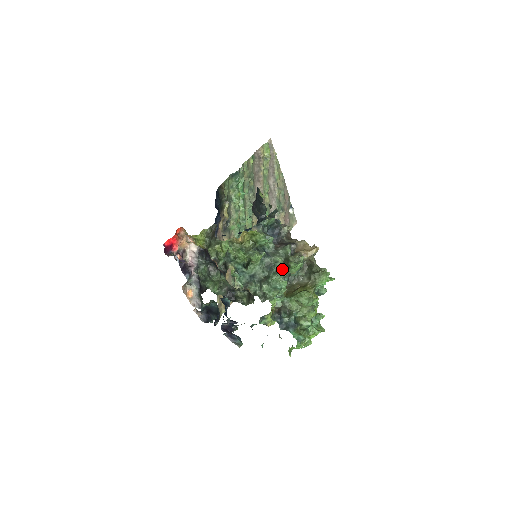
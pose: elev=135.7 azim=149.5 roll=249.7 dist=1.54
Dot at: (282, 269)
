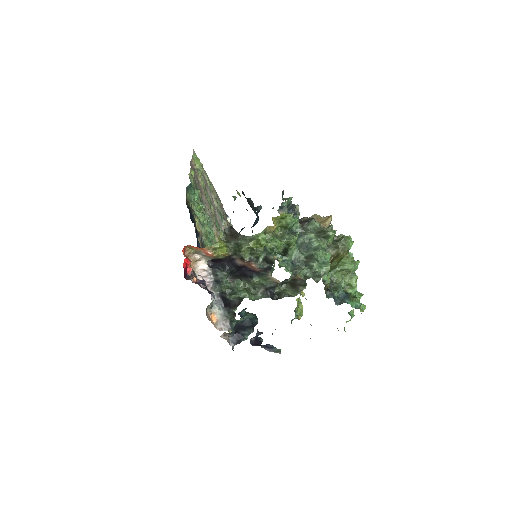
Dot at: (320, 243)
